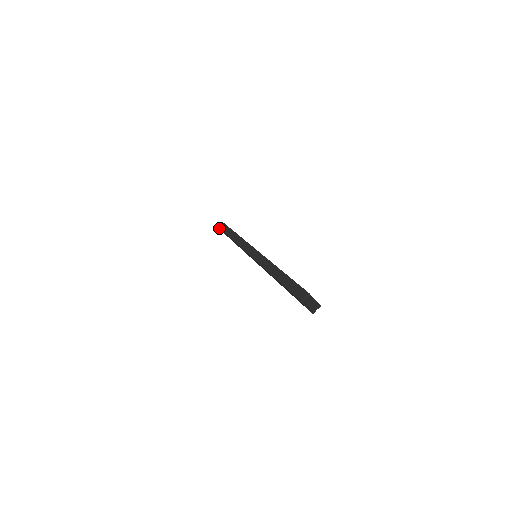
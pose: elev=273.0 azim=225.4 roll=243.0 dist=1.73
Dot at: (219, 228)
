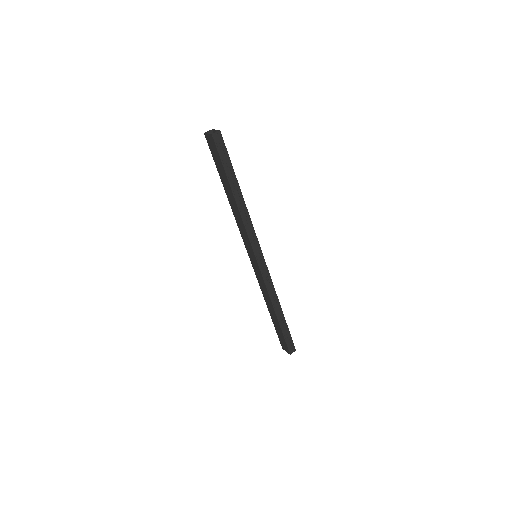
Dot at: (284, 349)
